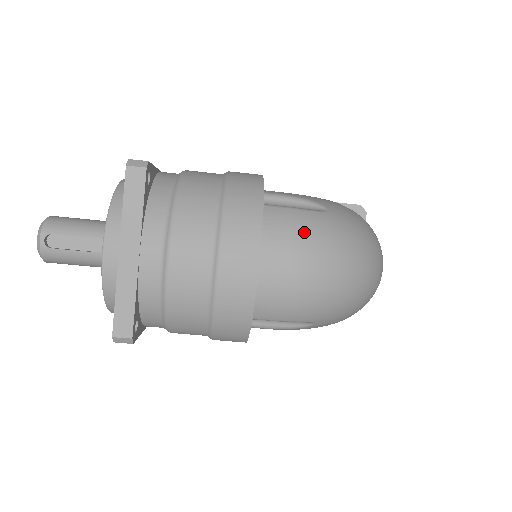
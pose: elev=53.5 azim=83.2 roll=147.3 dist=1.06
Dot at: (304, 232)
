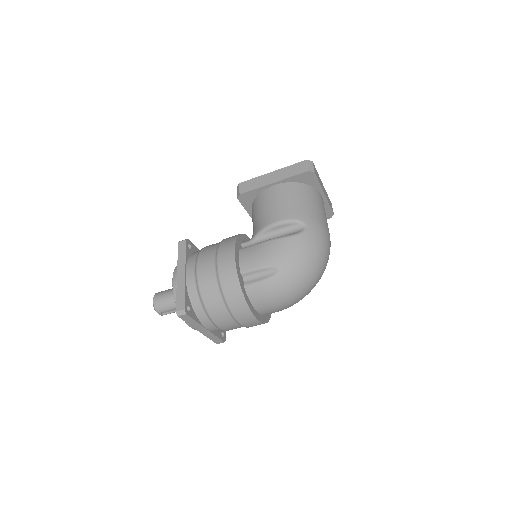
Dot at: (271, 295)
